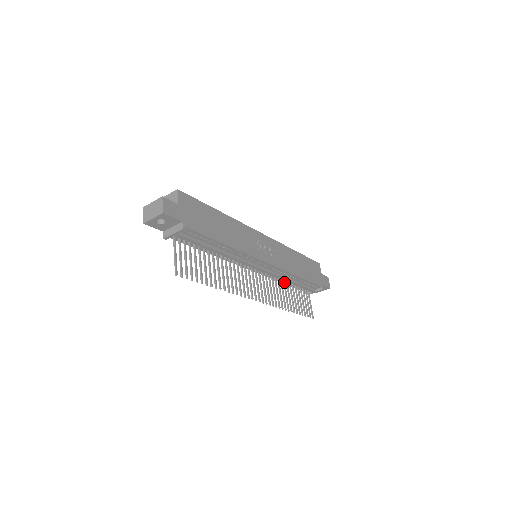
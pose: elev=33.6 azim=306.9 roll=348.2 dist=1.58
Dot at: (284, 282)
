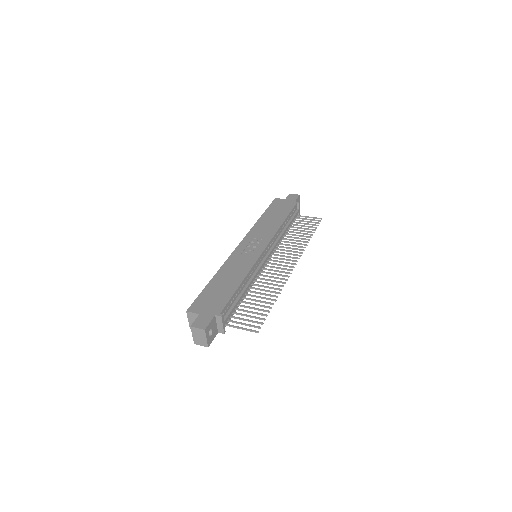
Dot at: (284, 236)
